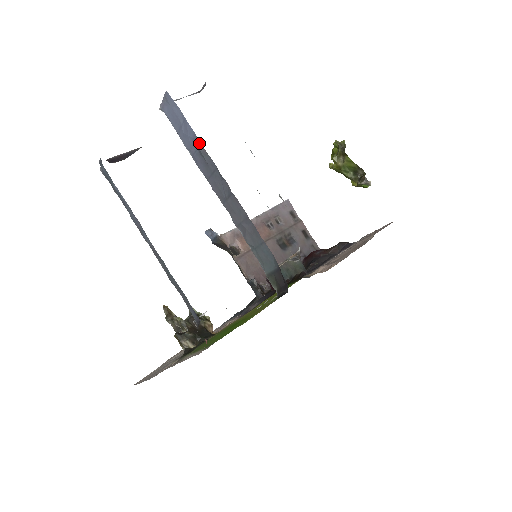
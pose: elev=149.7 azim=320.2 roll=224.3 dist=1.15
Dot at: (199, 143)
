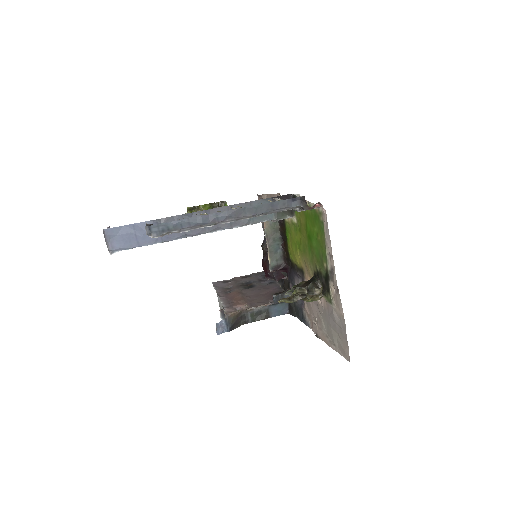
Dot at: (157, 221)
